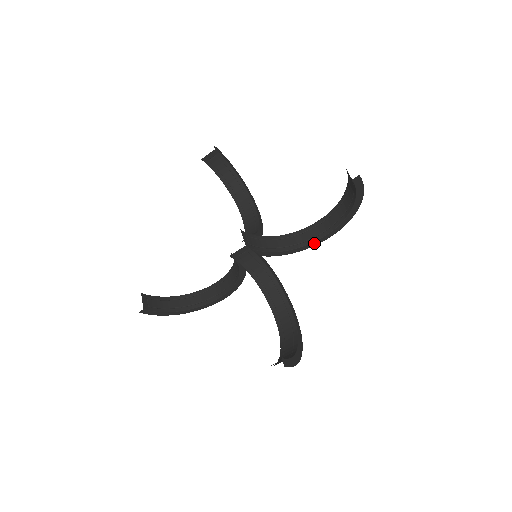
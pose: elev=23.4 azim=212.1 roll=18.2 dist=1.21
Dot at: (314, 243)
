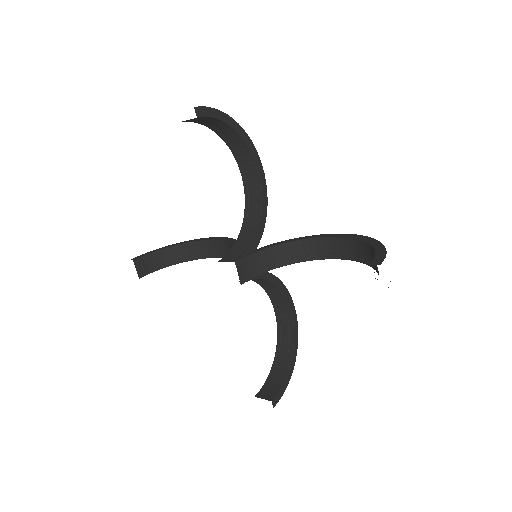
Dot at: (325, 258)
